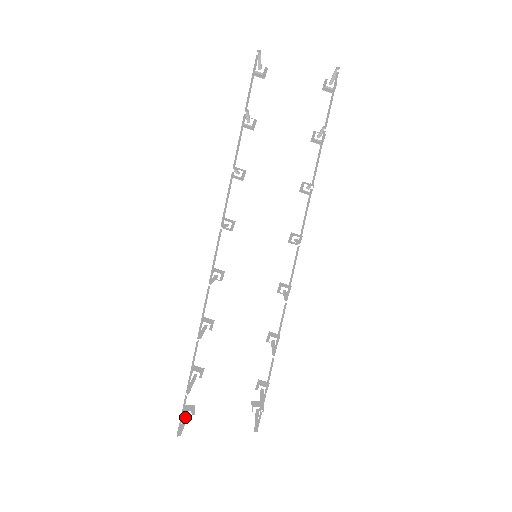
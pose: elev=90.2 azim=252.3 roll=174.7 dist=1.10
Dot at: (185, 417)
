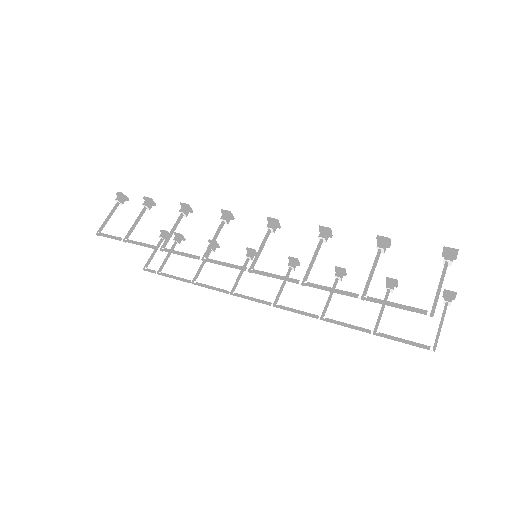
Dot at: (114, 209)
